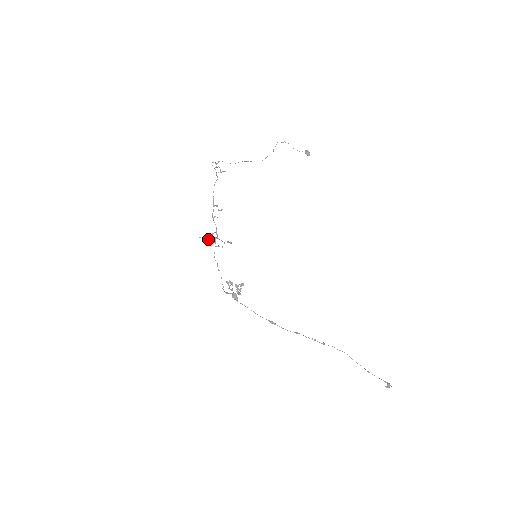
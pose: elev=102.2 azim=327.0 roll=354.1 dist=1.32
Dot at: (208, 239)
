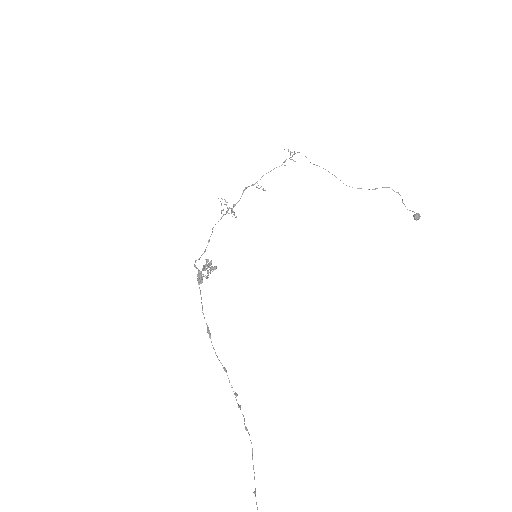
Dot at: occluded
